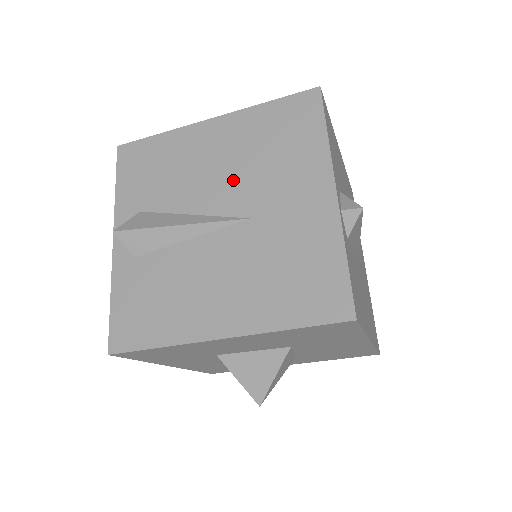
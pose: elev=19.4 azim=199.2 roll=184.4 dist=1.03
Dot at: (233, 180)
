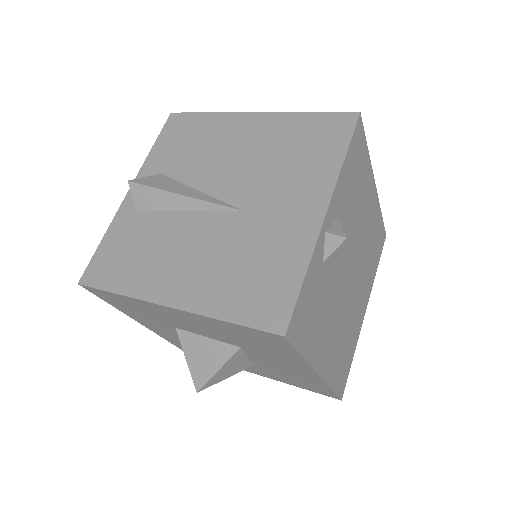
Dot at: (245, 172)
